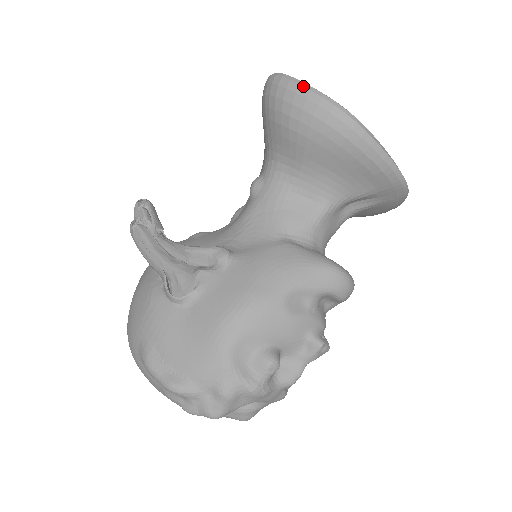
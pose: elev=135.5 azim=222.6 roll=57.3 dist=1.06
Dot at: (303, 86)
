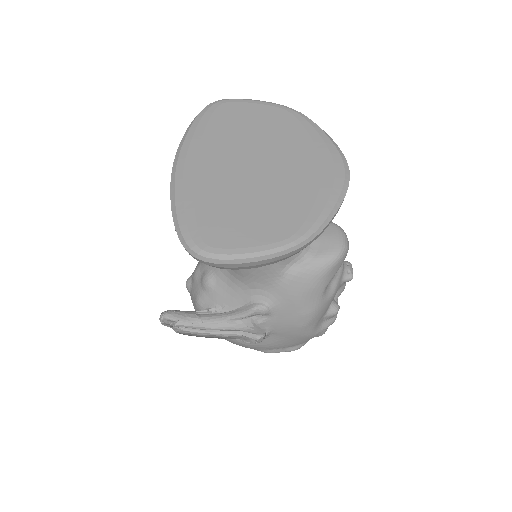
Dot at: (247, 263)
